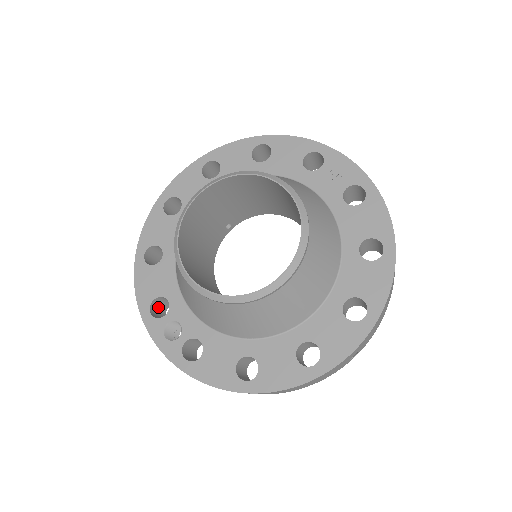
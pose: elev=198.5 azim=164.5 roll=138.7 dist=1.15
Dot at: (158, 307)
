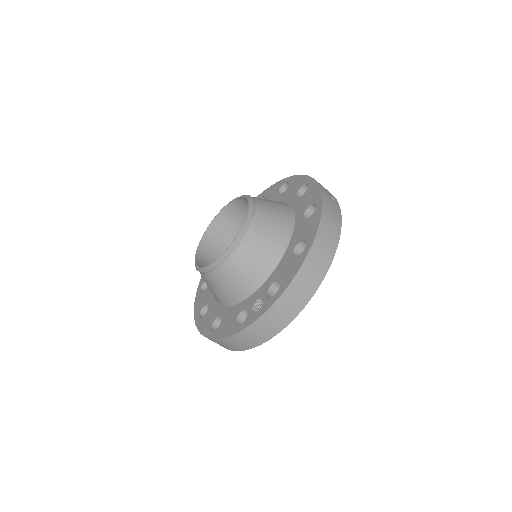
Dot at: occluded
